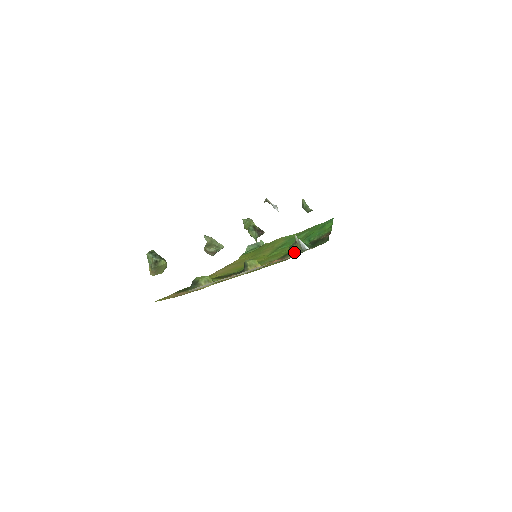
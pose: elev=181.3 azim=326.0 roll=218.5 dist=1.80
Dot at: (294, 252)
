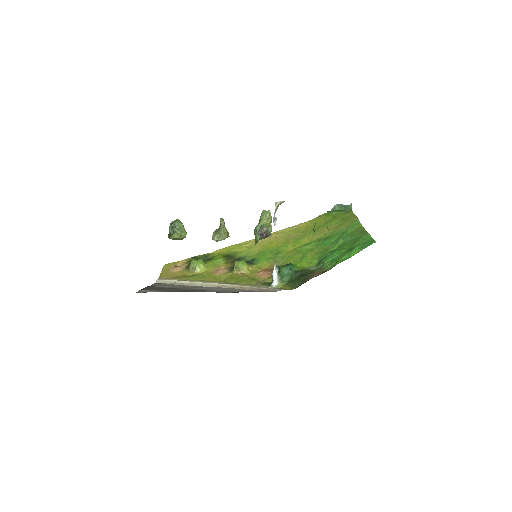
Dot at: occluded
